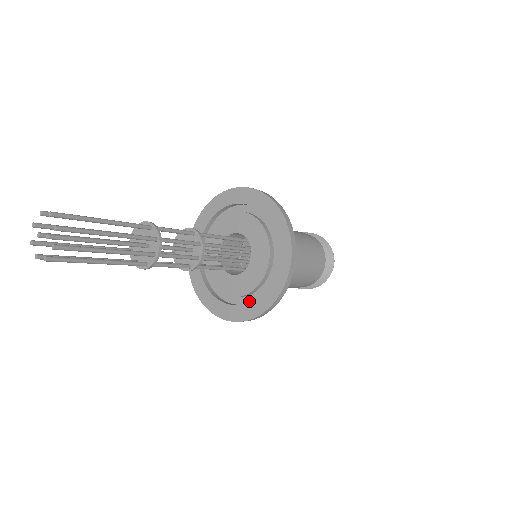
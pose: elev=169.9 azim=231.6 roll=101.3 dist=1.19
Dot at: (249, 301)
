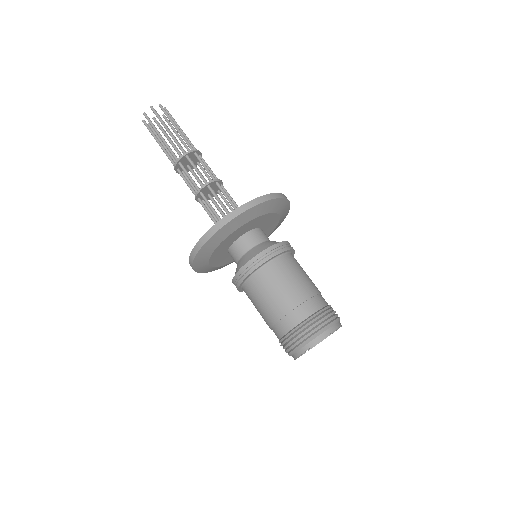
Dot at: occluded
